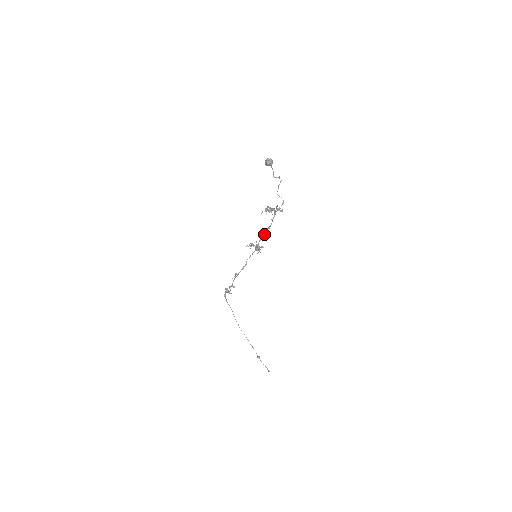
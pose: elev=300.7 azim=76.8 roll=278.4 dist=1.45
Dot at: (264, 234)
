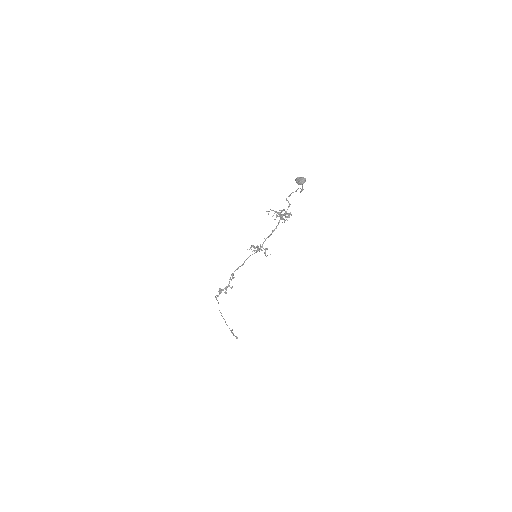
Dot at: (268, 236)
